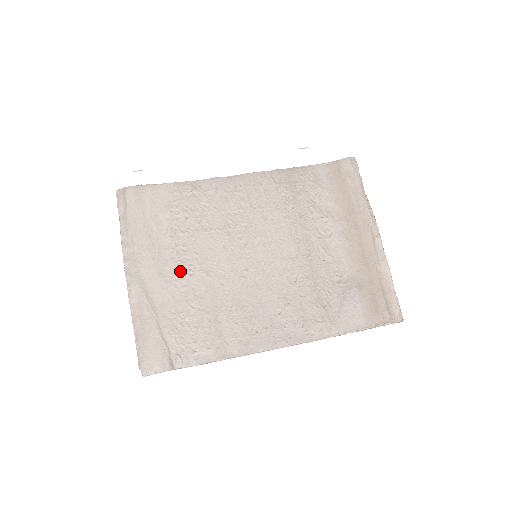
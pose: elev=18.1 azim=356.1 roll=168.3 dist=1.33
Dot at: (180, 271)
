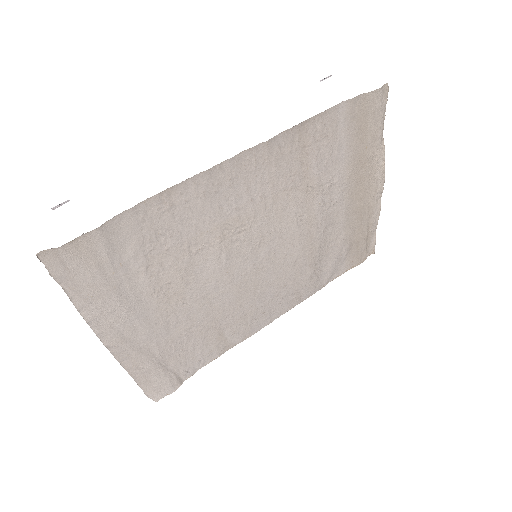
Dot at: (171, 308)
